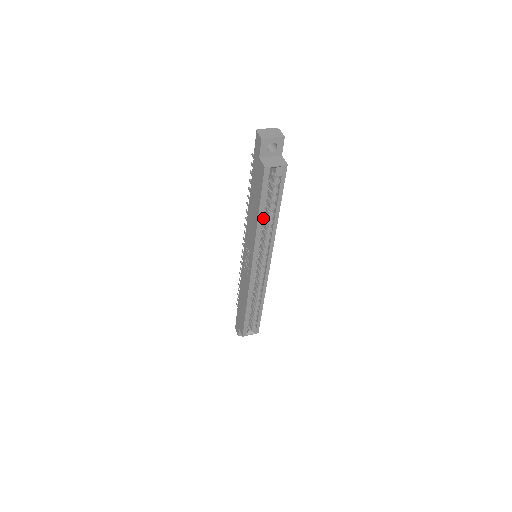
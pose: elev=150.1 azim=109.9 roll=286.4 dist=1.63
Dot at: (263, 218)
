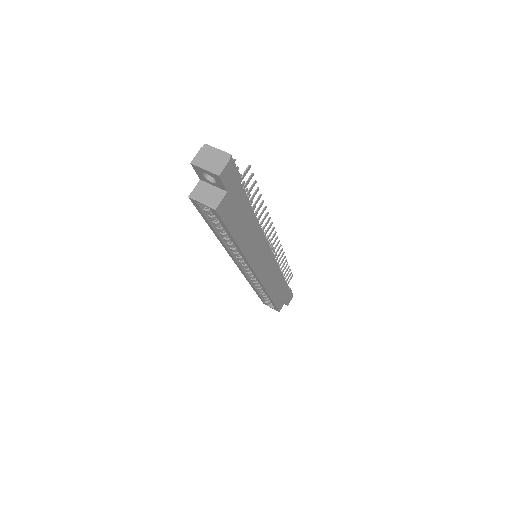
Dot at: occluded
